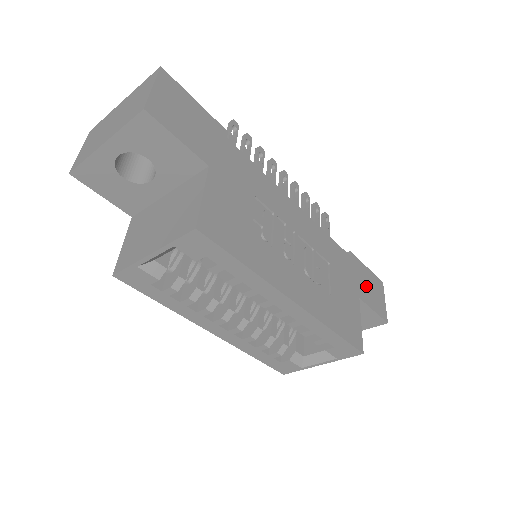
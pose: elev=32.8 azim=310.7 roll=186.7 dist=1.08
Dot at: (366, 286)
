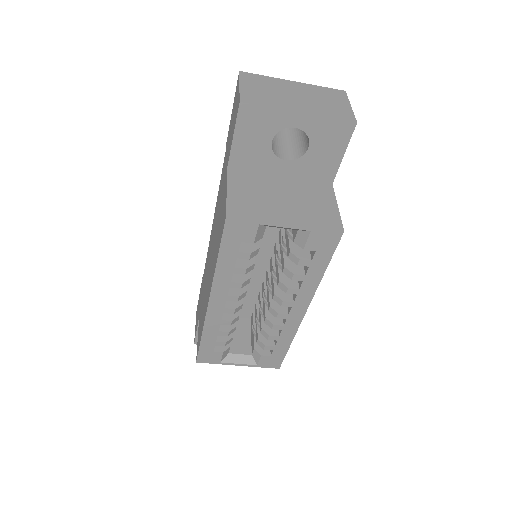
Dot at: occluded
